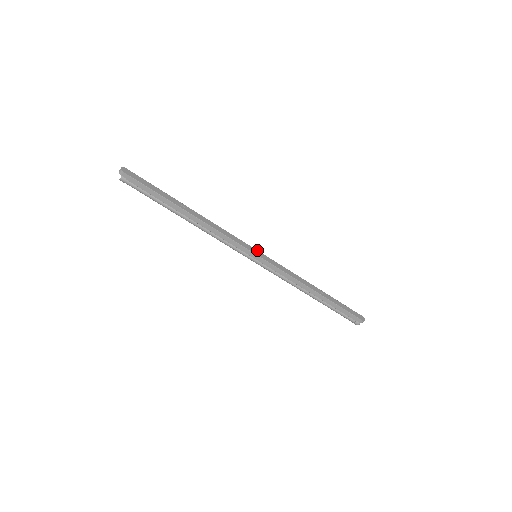
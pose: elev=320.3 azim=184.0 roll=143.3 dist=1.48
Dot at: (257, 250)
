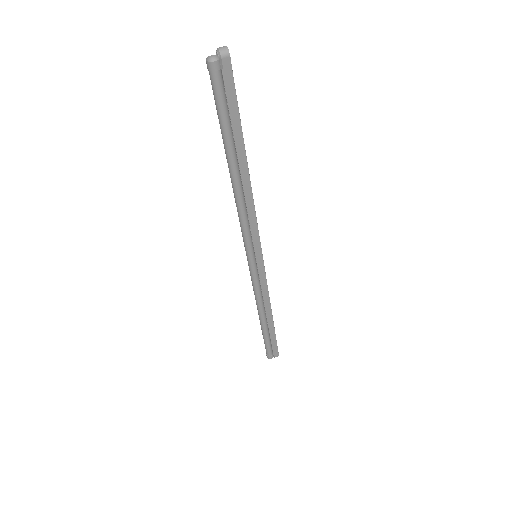
Dot at: occluded
